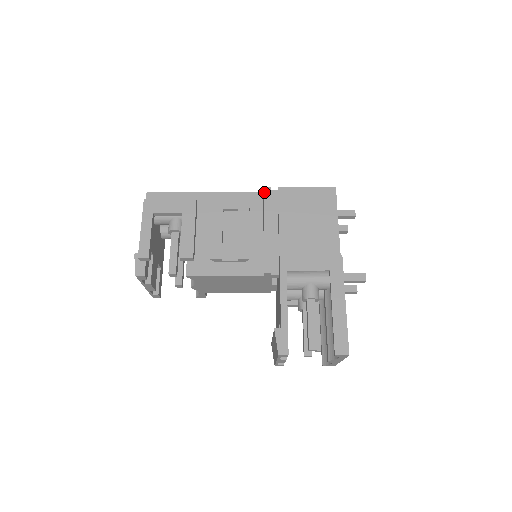
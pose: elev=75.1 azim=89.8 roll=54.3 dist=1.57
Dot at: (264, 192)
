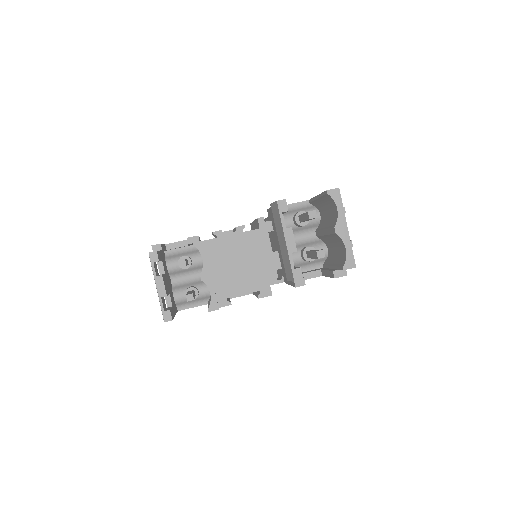
Dot at: occluded
